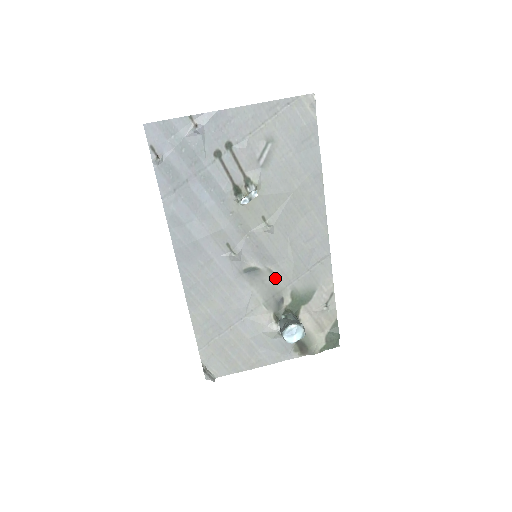
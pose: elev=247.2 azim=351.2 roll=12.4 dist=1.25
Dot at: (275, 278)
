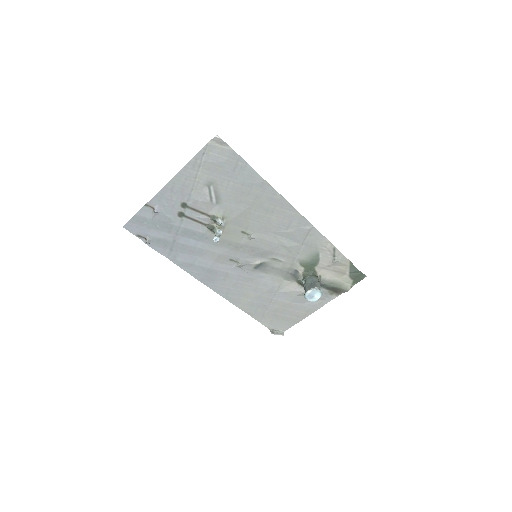
Dot at: (281, 261)
